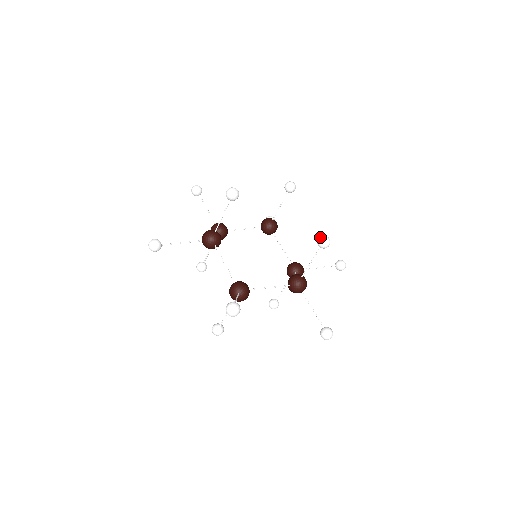
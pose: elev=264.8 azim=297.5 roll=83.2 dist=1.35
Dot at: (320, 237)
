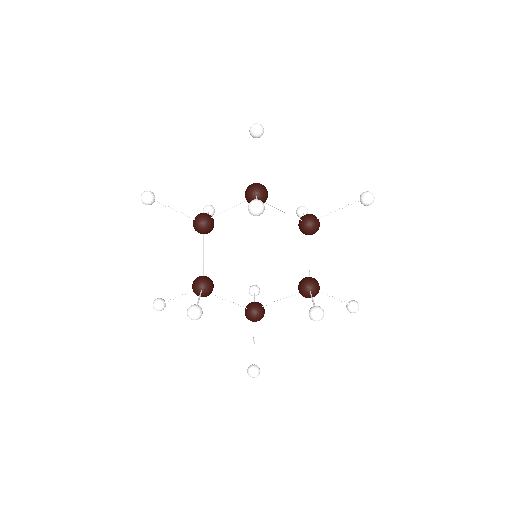
Dot at: (310, 317)
